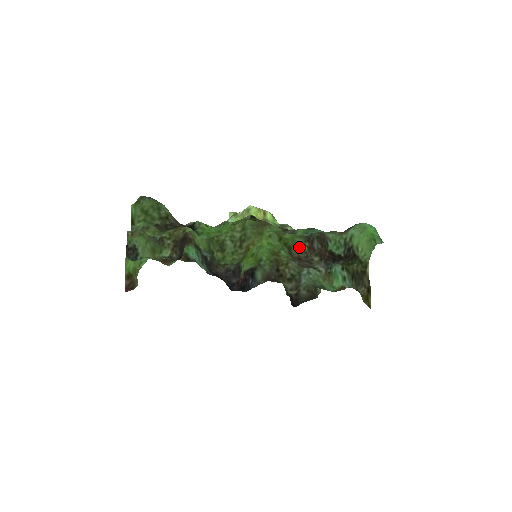
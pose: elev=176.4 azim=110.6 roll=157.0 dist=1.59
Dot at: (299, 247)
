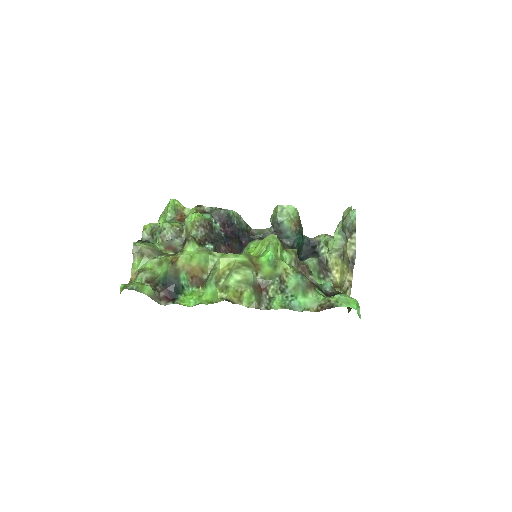
Dot at: occluded
